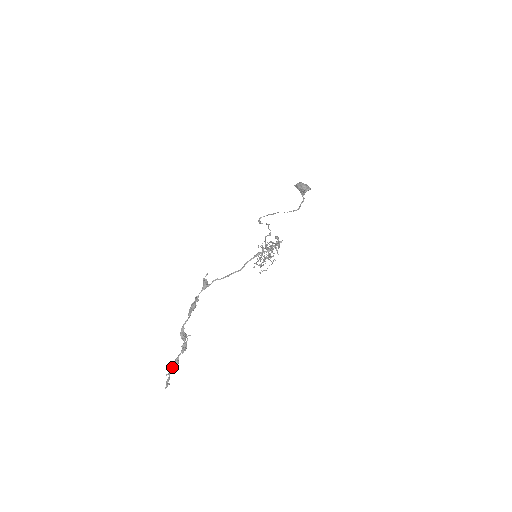
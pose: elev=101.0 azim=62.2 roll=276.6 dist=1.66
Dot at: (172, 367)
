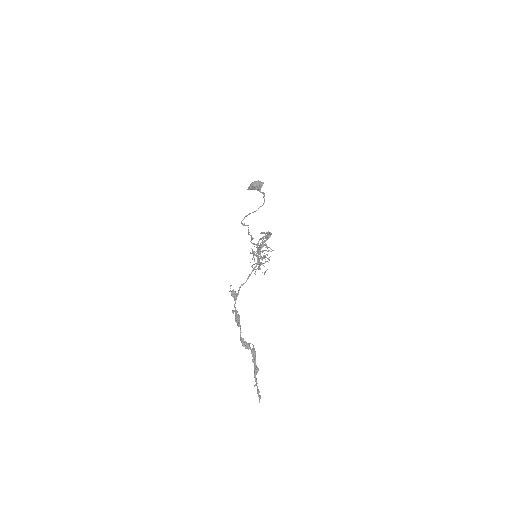
Dot at: (255, 376)
